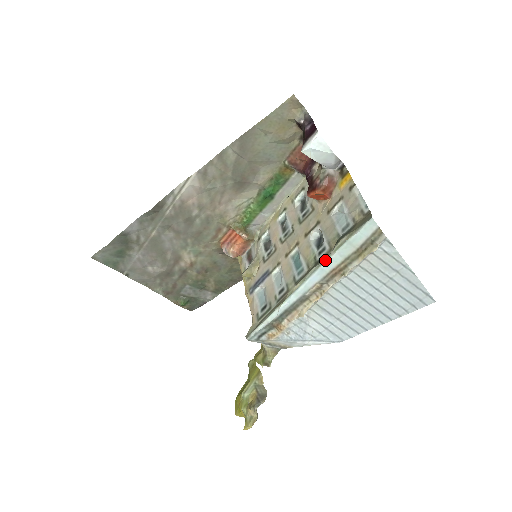
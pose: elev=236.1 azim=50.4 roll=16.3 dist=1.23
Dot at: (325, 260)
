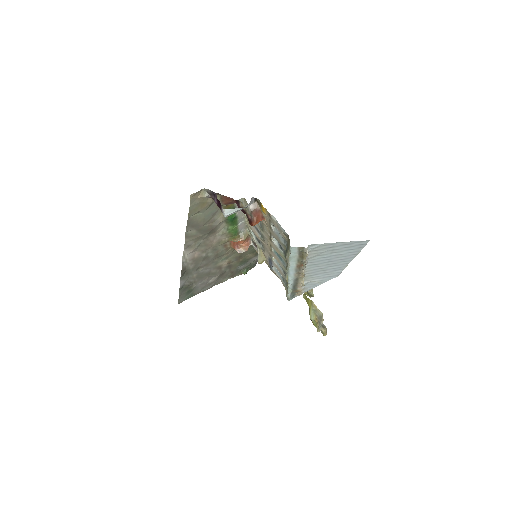
Dot at: (288, 266)
